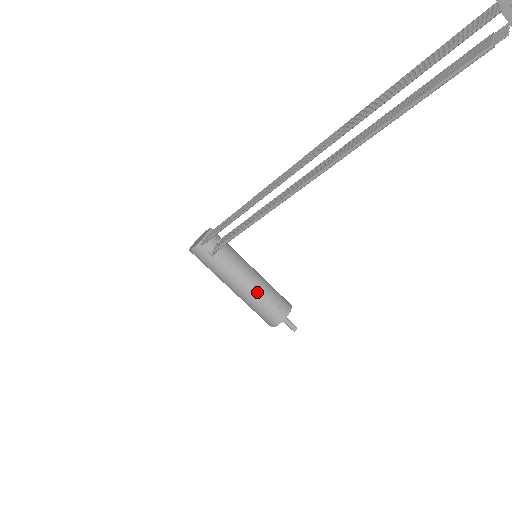
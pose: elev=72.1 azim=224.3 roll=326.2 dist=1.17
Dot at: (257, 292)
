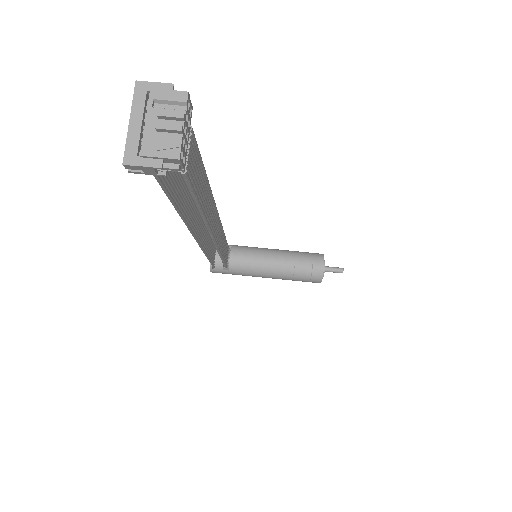
Dot at: (283, 272)
